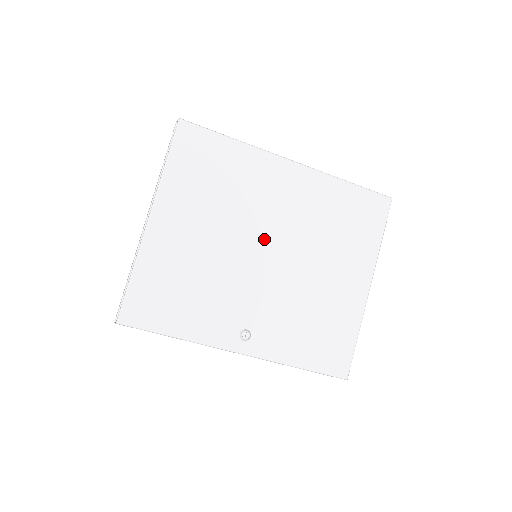
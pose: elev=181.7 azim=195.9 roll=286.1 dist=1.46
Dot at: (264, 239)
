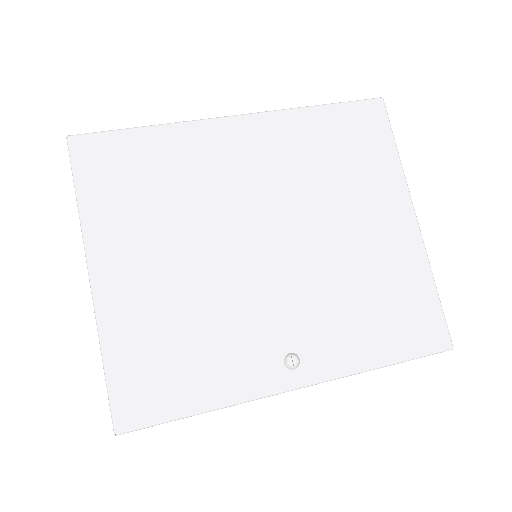
Dot at: (251, 228)
